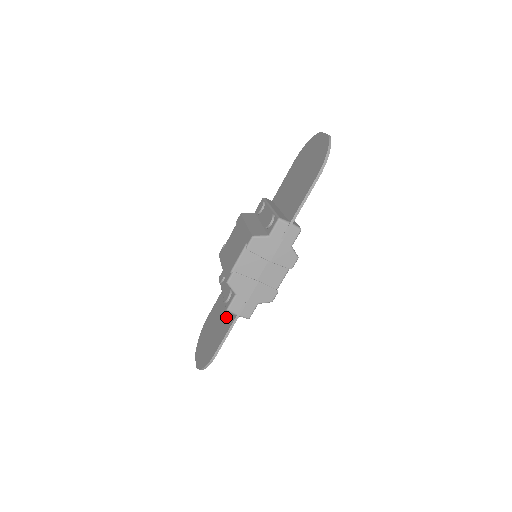
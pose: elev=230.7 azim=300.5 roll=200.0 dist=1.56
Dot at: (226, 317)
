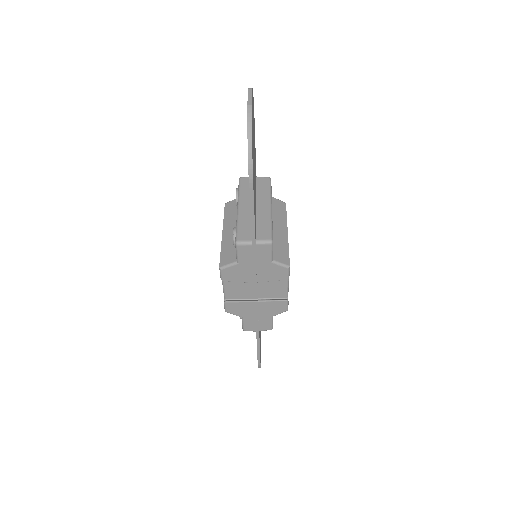
Dot at: occluded
